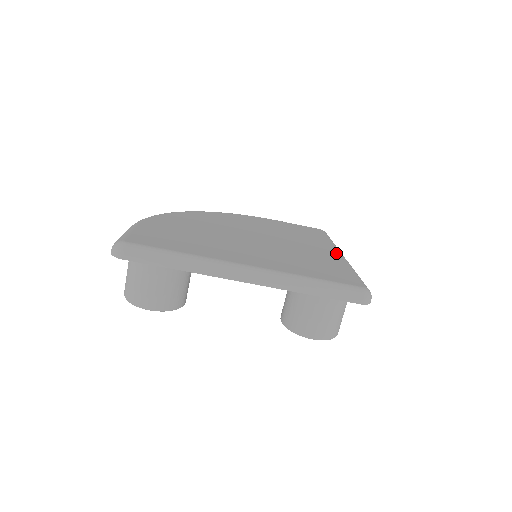
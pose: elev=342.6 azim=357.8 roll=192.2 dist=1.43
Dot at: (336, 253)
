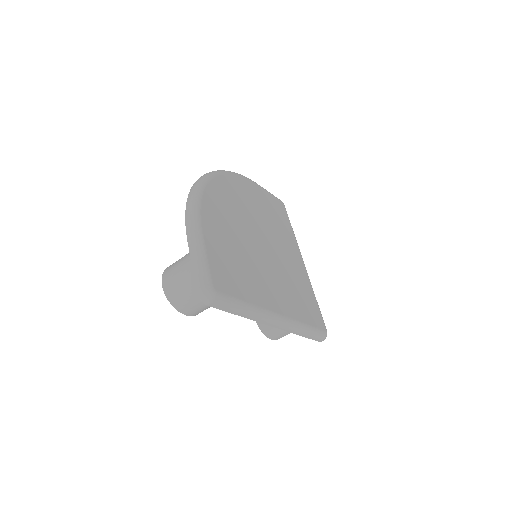
Dot at: (303, 264)
